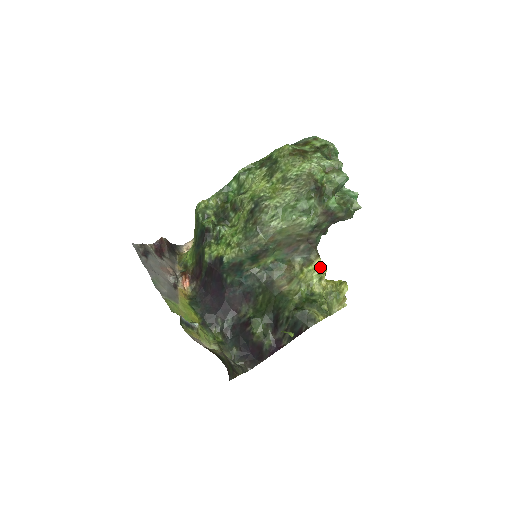
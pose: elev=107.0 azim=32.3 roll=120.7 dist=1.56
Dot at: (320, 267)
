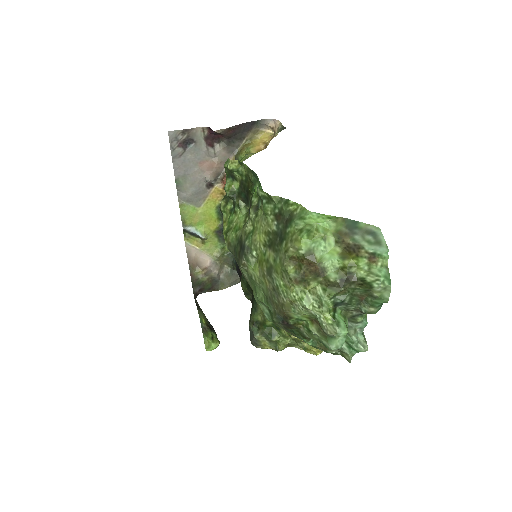
Dot at: occluded
